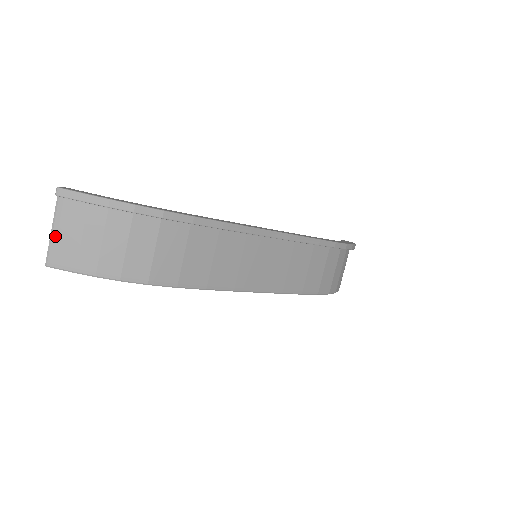
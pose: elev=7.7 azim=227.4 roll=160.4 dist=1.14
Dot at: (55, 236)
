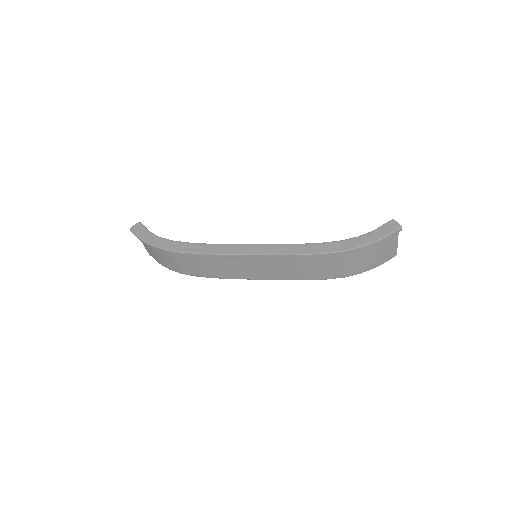
Dot at: (143, 244)
